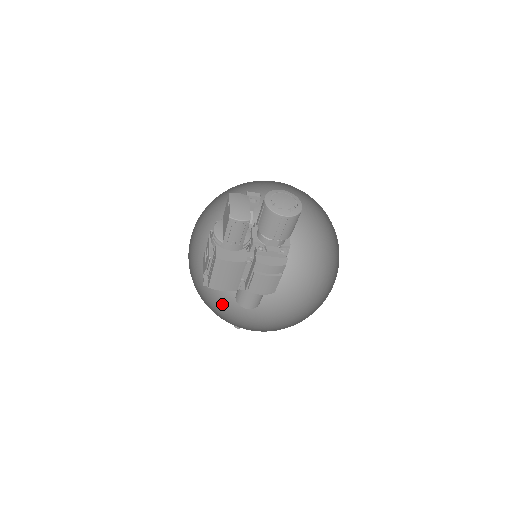
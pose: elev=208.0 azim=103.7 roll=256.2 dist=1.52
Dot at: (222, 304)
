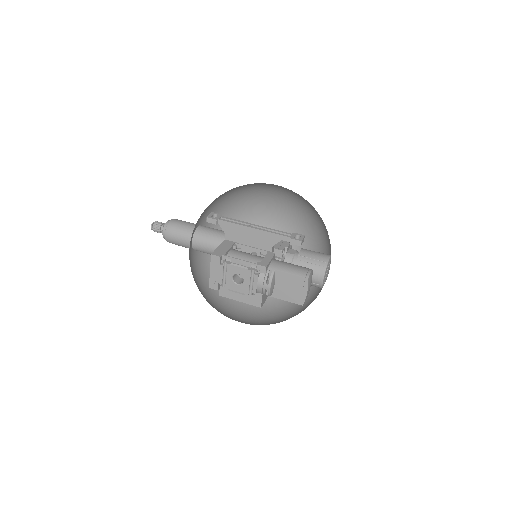
Dot at: occluded
